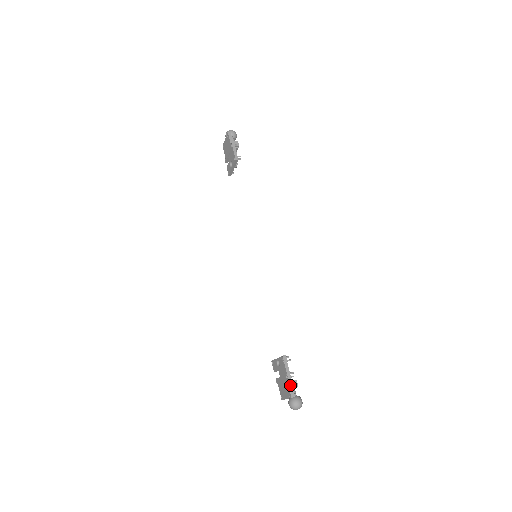
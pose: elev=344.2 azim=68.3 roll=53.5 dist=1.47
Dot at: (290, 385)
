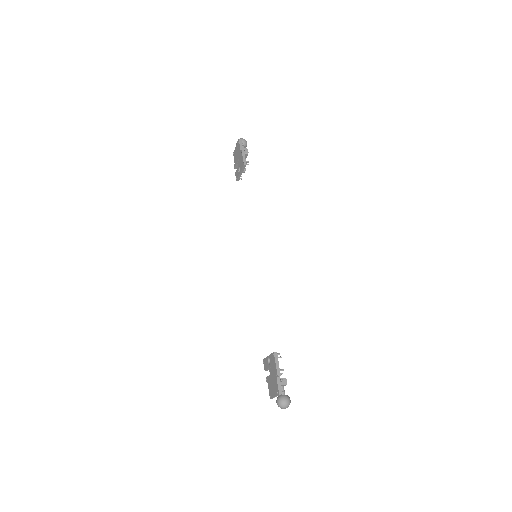
Dot at: (279, 382)
